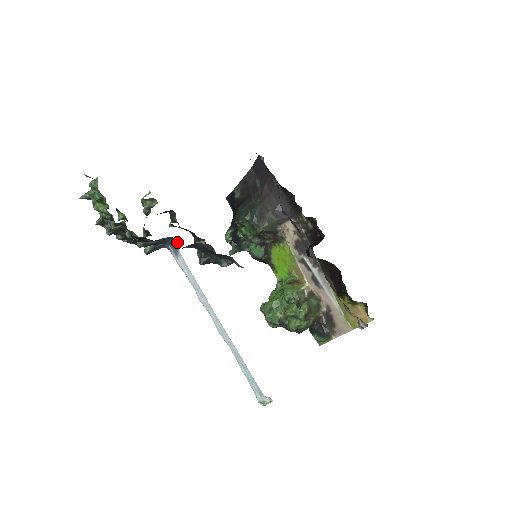
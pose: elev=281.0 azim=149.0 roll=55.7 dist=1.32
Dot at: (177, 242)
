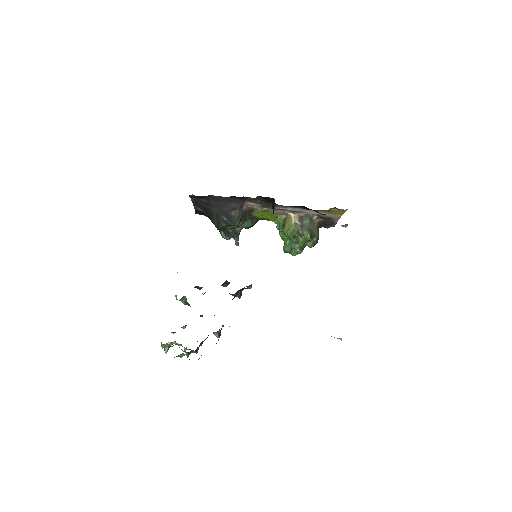
Dot at: occluded
